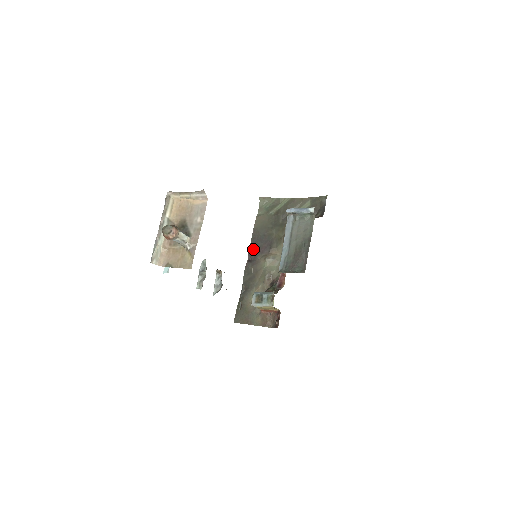
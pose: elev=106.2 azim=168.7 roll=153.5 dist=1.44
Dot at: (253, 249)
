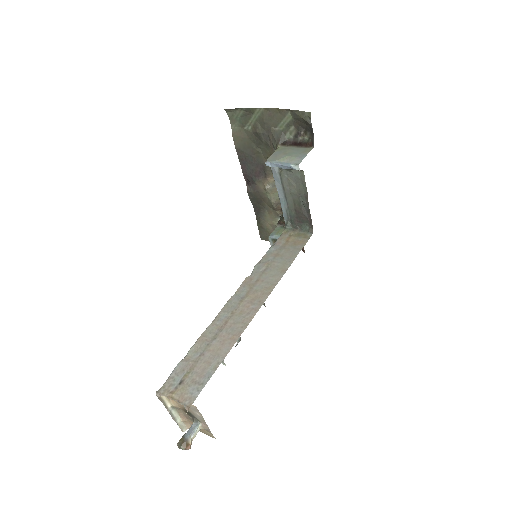
Dot at: (246, 173)
